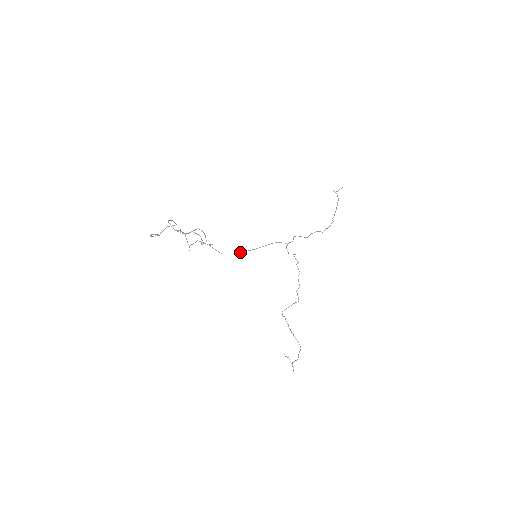
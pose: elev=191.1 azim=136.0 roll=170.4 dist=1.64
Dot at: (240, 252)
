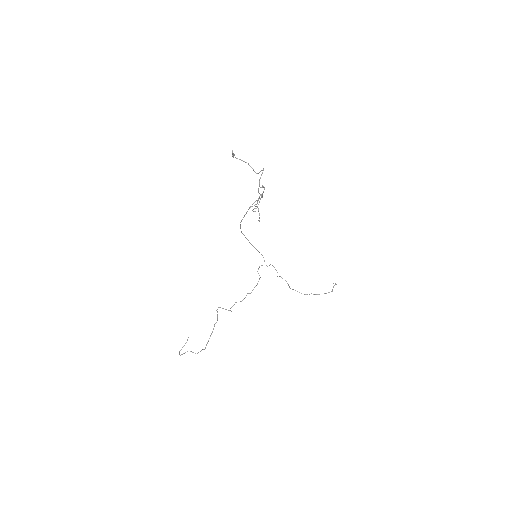
Dot at: occluded
